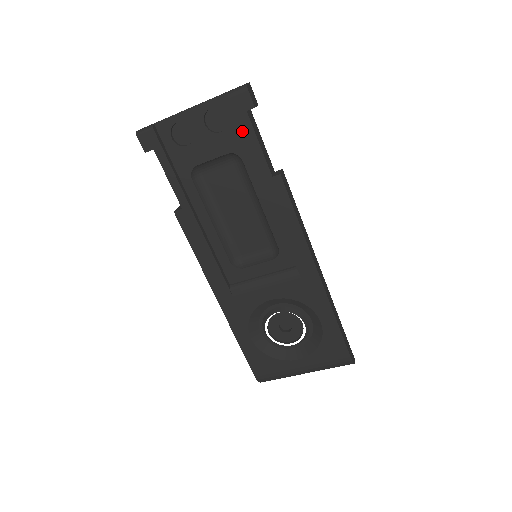
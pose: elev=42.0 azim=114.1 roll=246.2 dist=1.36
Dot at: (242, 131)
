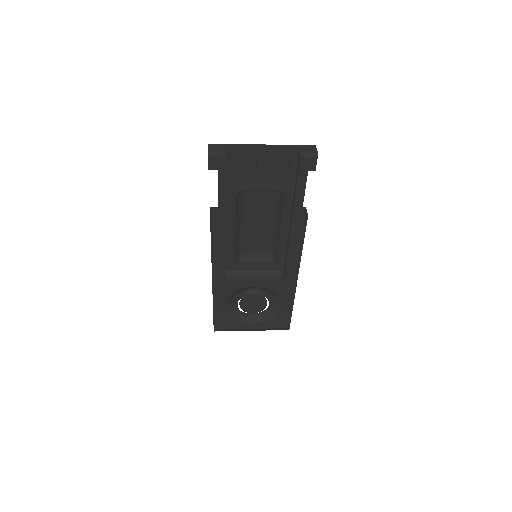
Dot at: (297, 182)
